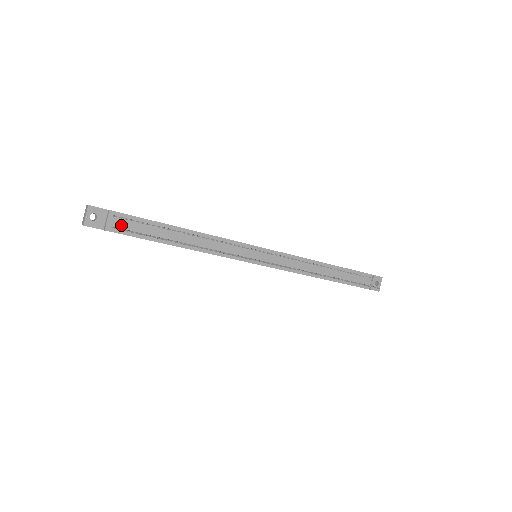
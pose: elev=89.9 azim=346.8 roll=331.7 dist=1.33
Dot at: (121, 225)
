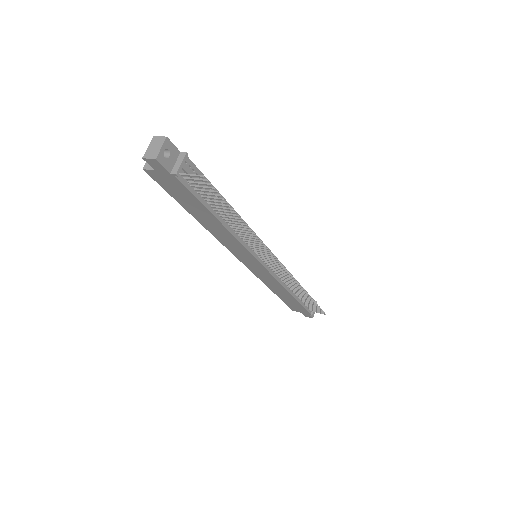
Dot at: occluded
